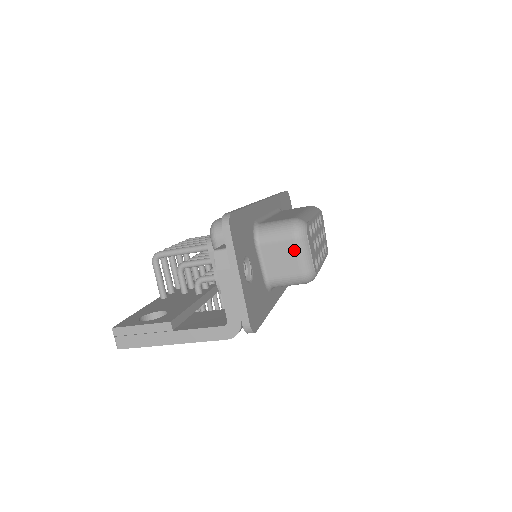
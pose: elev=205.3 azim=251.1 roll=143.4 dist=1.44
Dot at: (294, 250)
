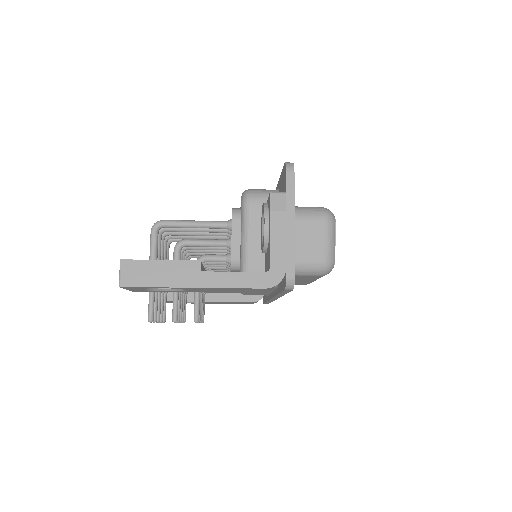
Dot at: (323, 233)
